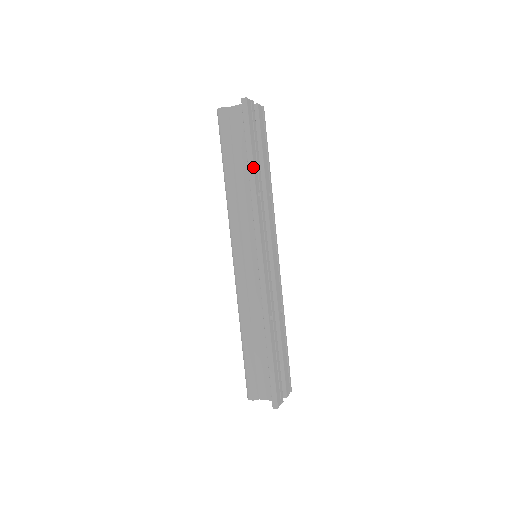
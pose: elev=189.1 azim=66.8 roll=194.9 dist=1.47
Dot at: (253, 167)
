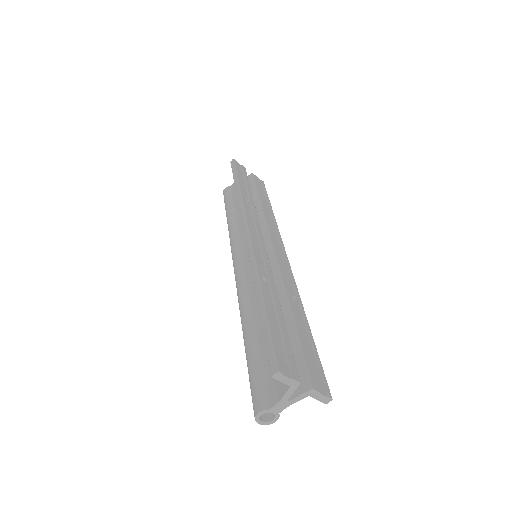
Dot at: (239, 185)
